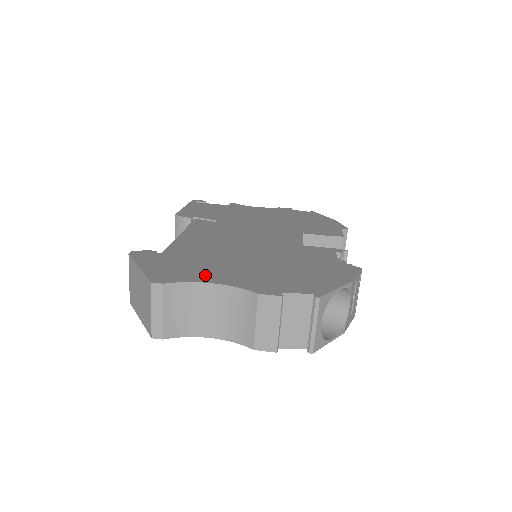
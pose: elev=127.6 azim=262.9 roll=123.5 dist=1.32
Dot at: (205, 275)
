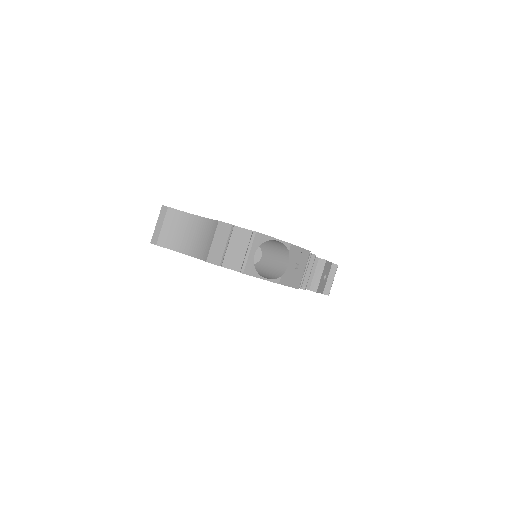
Dot at: occluded
